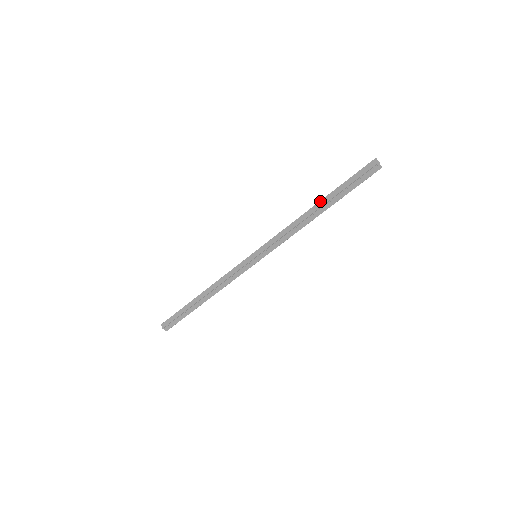
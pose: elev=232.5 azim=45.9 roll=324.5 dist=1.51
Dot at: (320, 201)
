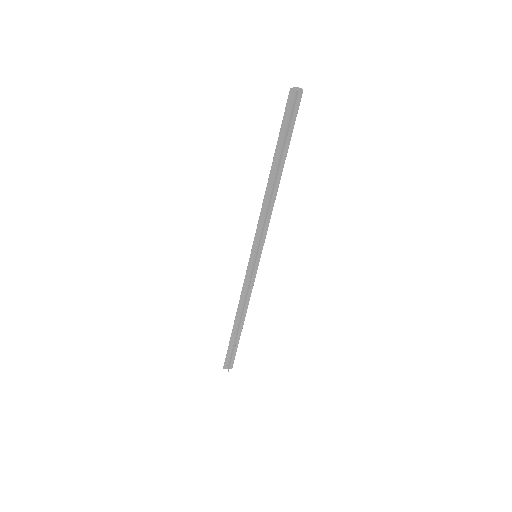
Dot at: (274, 165)
